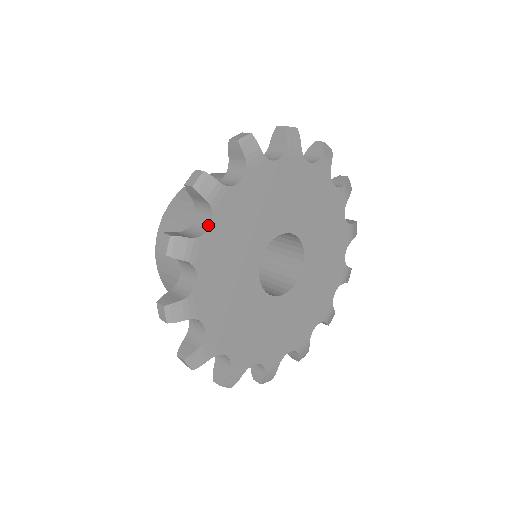
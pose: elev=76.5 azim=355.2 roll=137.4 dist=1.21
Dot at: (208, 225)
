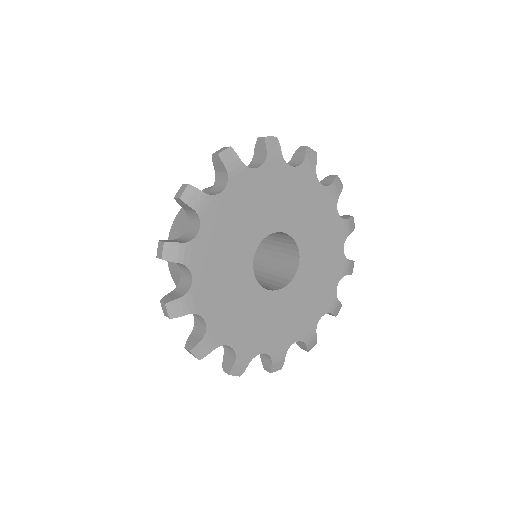
Dot at: (203, 320)
